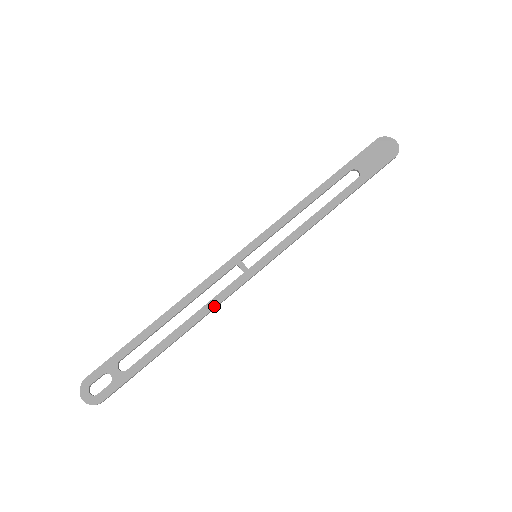
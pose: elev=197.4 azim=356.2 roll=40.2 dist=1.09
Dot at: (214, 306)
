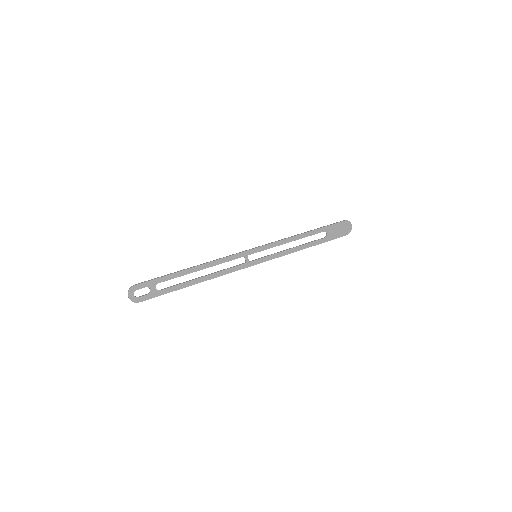
Dot at: (222, 275)
